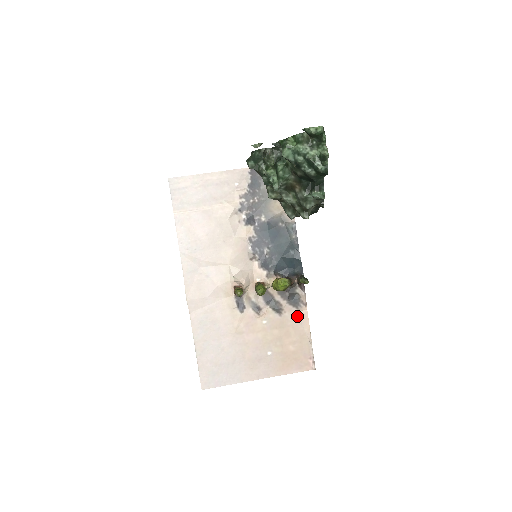
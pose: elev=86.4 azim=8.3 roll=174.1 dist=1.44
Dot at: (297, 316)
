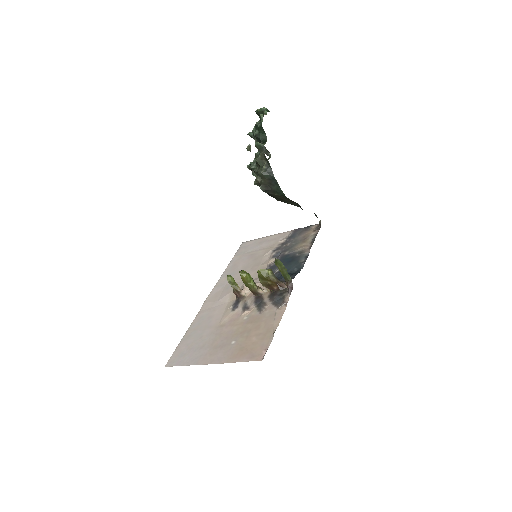
Dot at: (274, 313)
